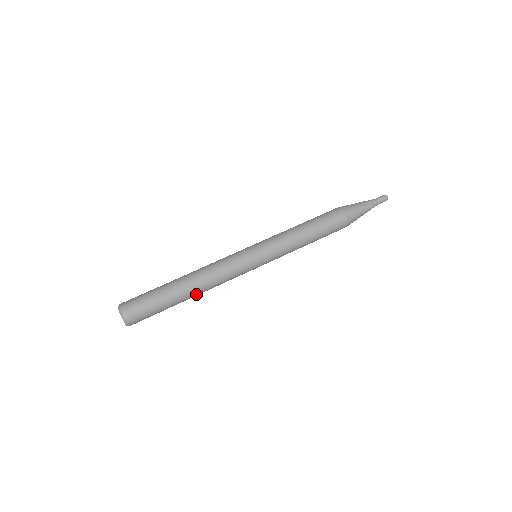
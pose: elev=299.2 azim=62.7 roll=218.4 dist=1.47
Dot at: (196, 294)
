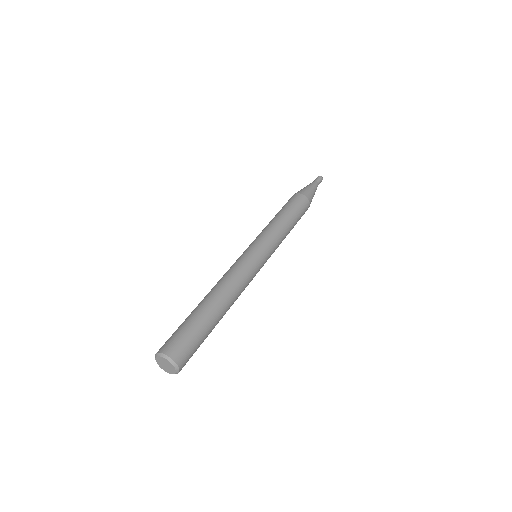
Dot at: occluded
